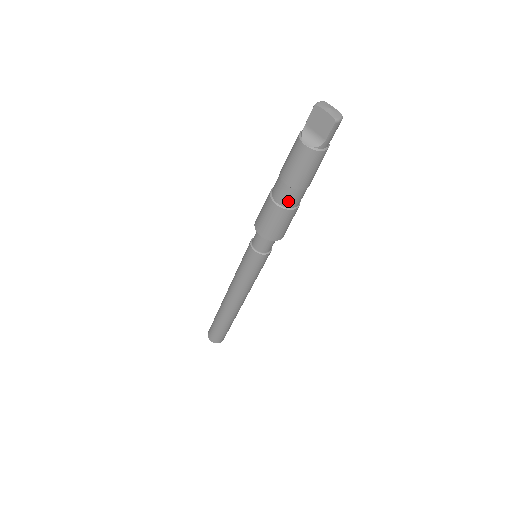
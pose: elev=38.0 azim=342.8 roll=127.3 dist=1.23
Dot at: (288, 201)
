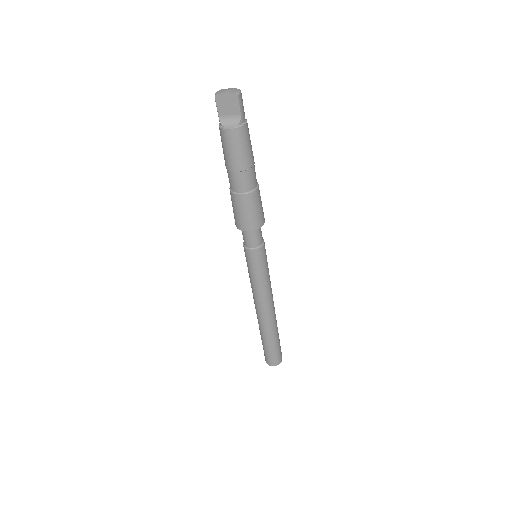
Dot at: (248, 184)
